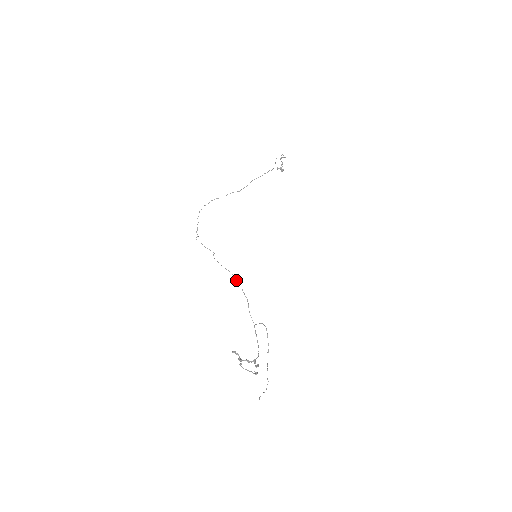
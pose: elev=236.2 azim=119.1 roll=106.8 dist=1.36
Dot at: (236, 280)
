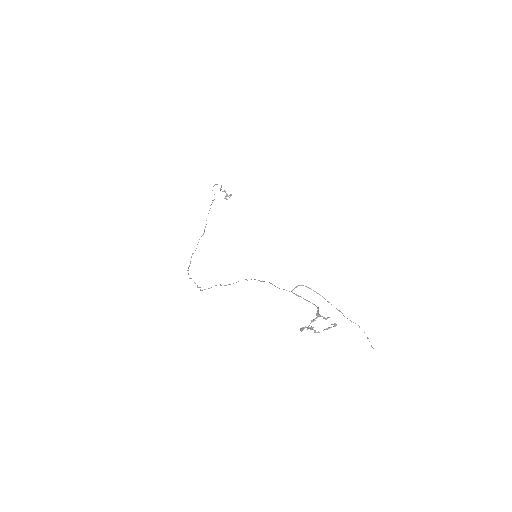
Dot at: occluded
